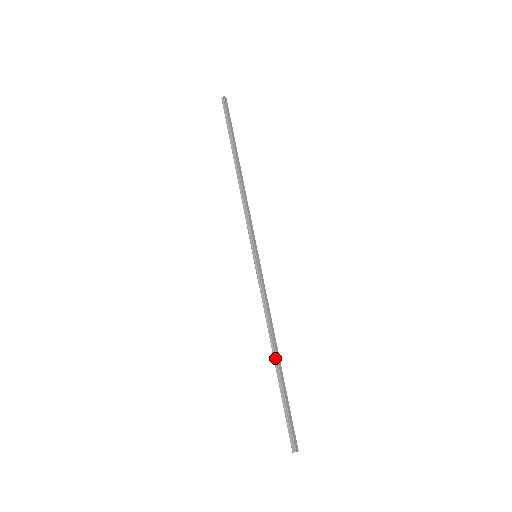
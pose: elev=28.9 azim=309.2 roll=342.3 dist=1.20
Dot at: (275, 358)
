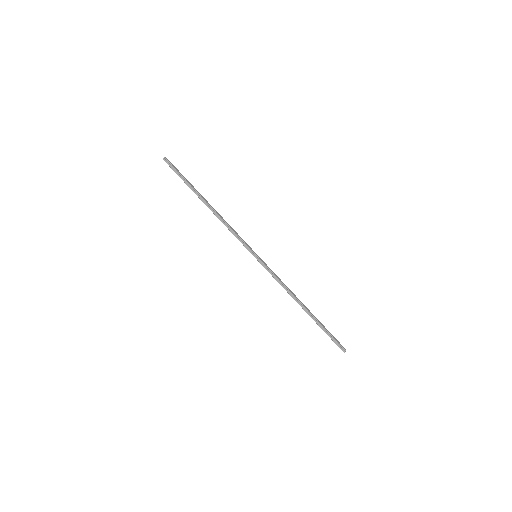
Dot at: (305, 309)
